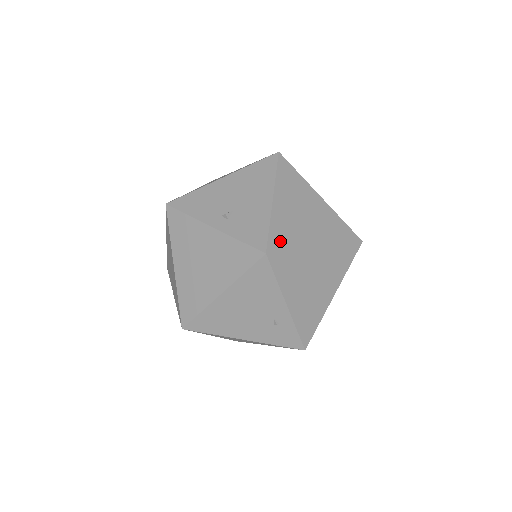
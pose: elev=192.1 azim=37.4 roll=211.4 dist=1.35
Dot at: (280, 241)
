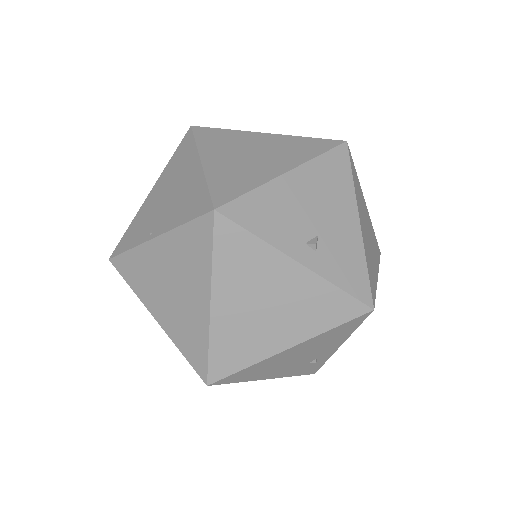
Dot at: (372, 284)
